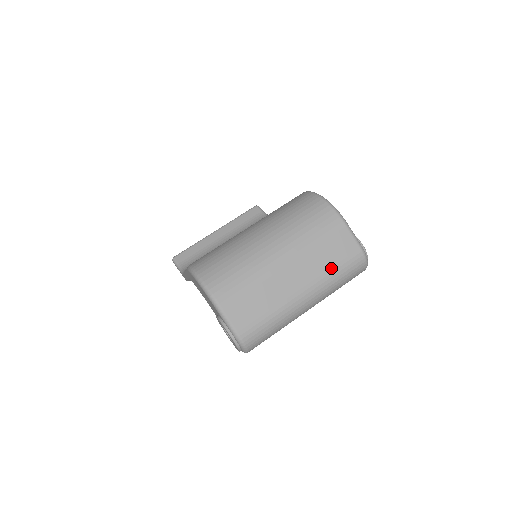
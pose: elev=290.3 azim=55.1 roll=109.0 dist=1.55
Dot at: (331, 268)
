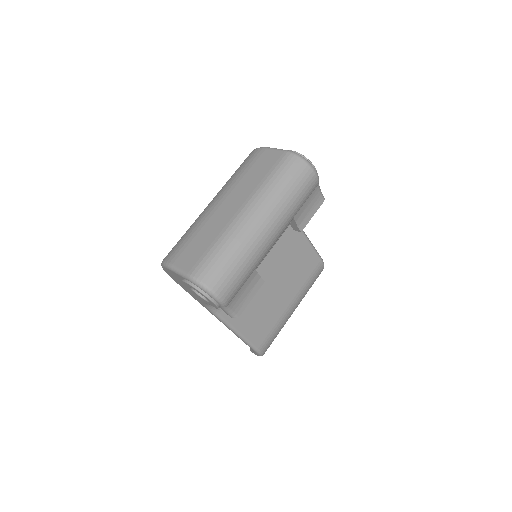
Dot at: (262, 180)
